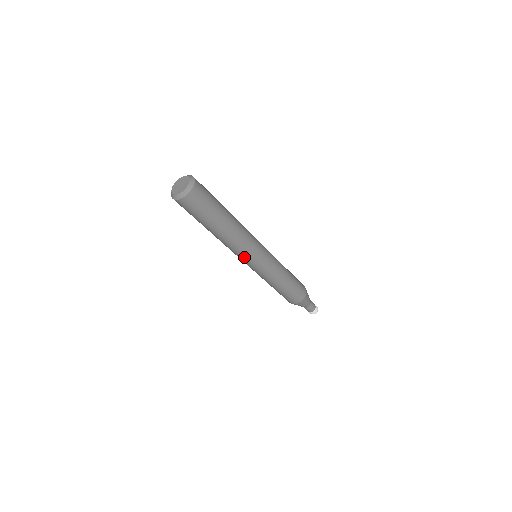
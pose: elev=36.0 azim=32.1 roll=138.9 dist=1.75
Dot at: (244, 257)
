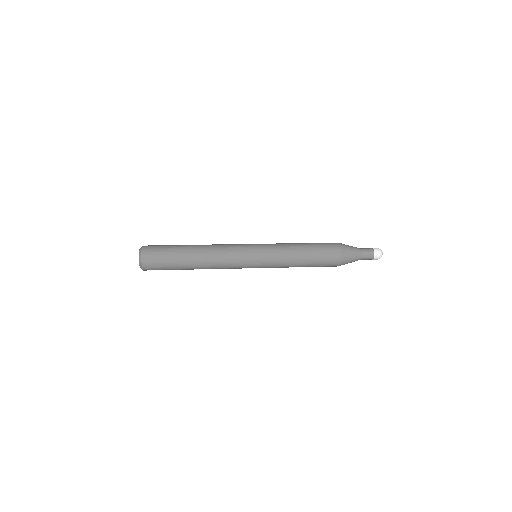
Dot at: occluded
